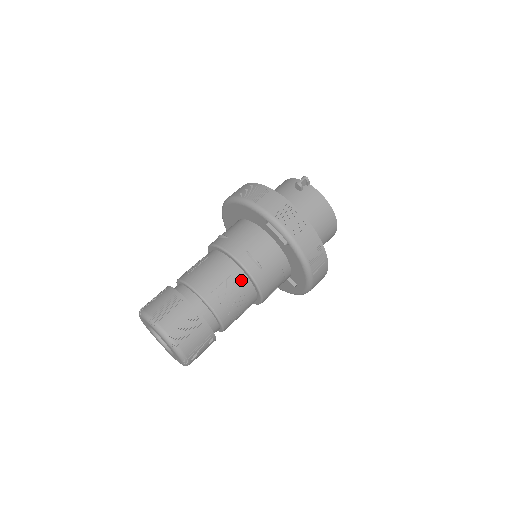
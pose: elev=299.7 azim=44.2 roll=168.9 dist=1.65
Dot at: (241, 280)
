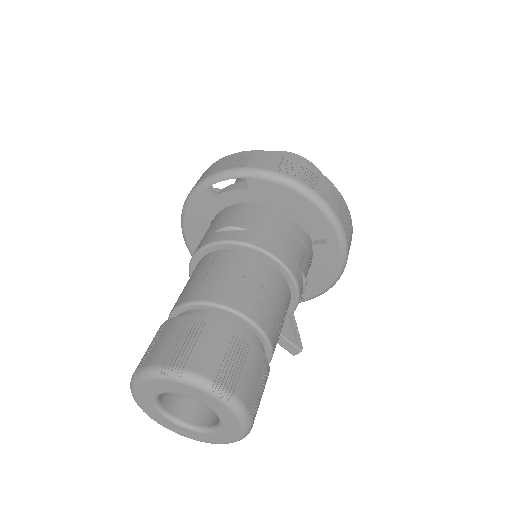
Dot at: (230, 257)
